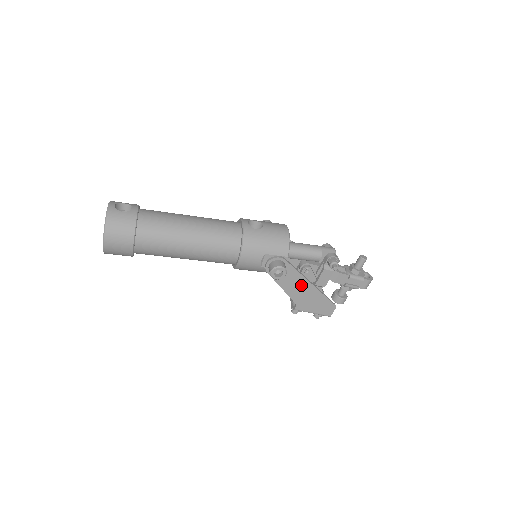
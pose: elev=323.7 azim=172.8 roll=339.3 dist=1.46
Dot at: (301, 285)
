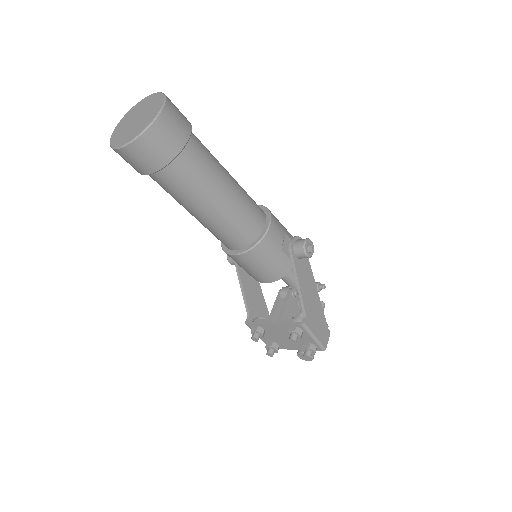
Dot at: (311, 287)
